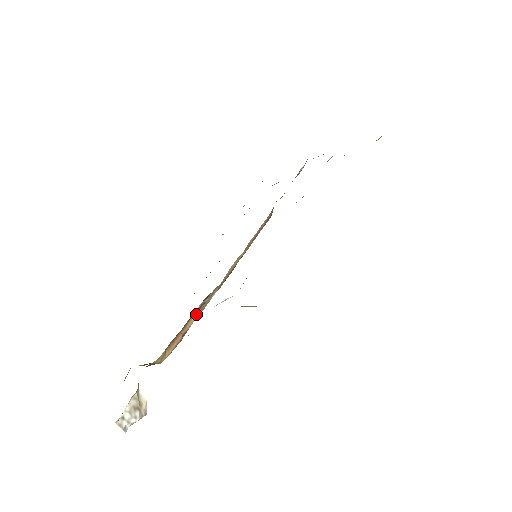
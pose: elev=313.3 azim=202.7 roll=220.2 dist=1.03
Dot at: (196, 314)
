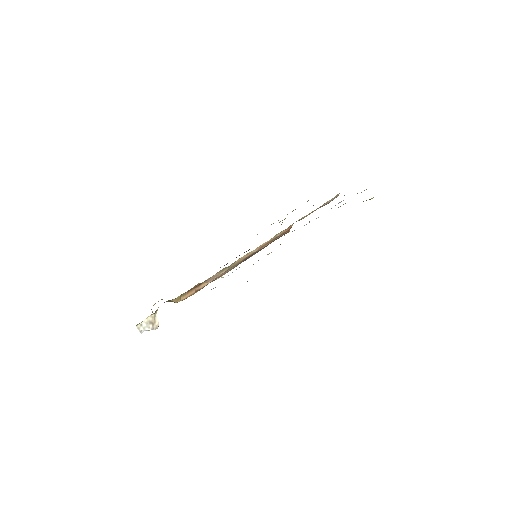
Dot at: occluded
